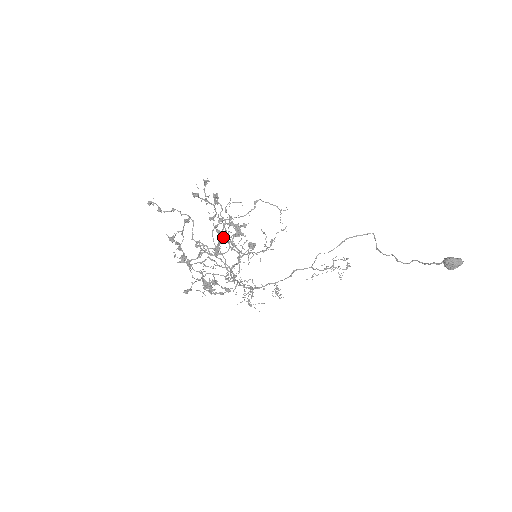
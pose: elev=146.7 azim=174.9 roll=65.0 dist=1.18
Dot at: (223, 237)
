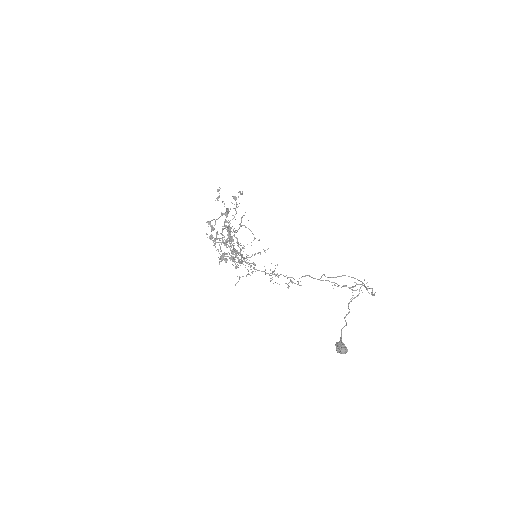
Dot at: (234, 235)
